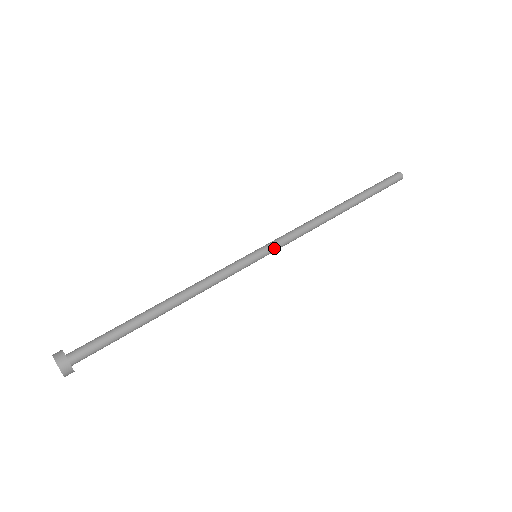
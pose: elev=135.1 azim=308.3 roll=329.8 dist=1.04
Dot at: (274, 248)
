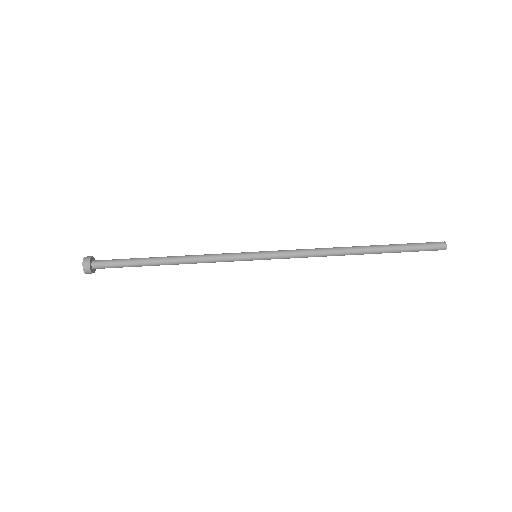
Dot at: (273, 258)
